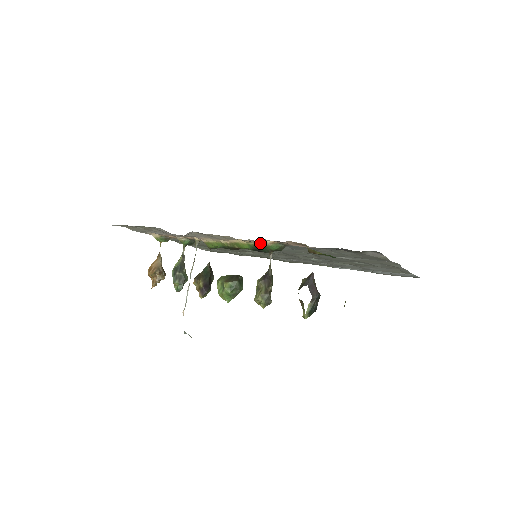
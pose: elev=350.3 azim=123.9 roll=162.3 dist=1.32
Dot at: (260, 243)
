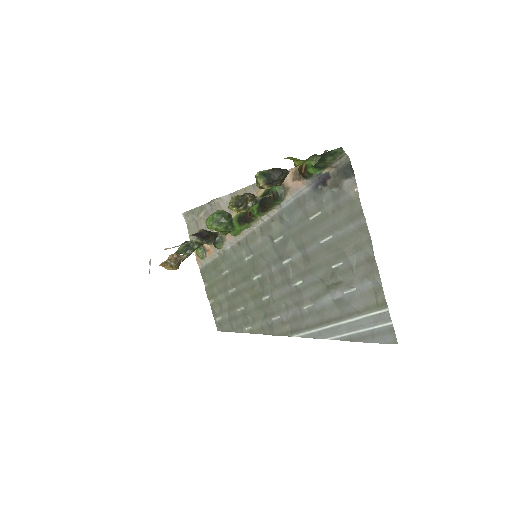
Dot at: occluded
